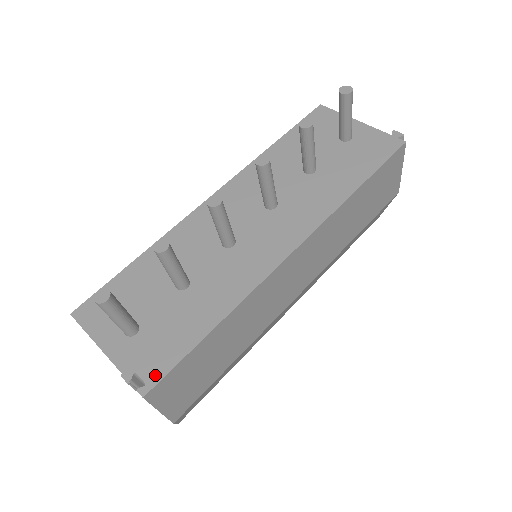
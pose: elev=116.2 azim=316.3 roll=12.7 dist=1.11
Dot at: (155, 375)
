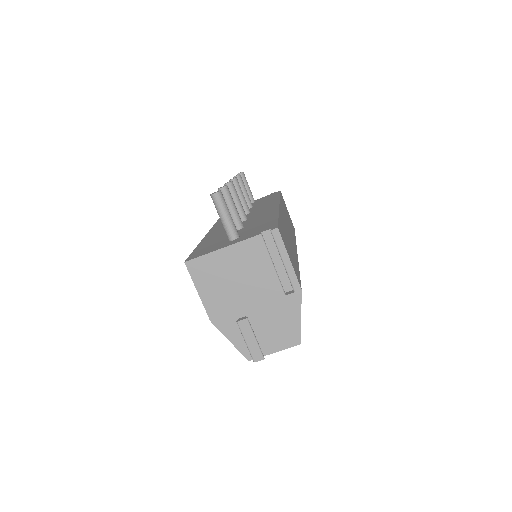
Dot at: (272, 226)
